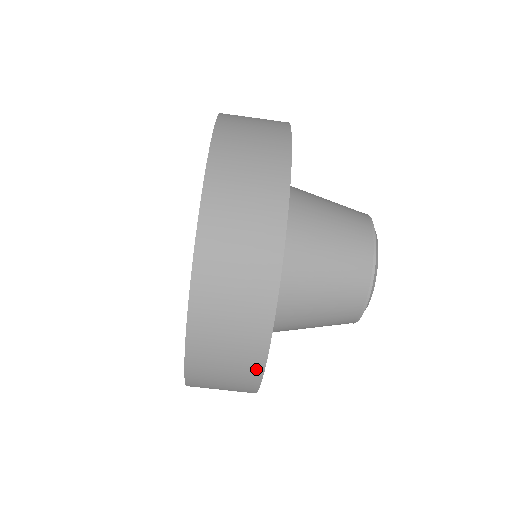
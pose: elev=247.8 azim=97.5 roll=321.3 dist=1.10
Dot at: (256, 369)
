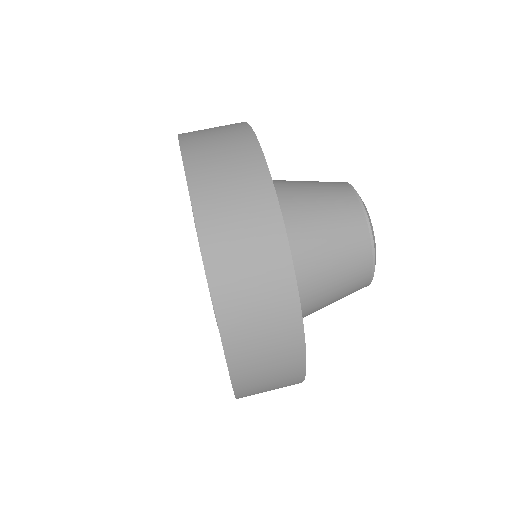
Dot at: (298, 364)
